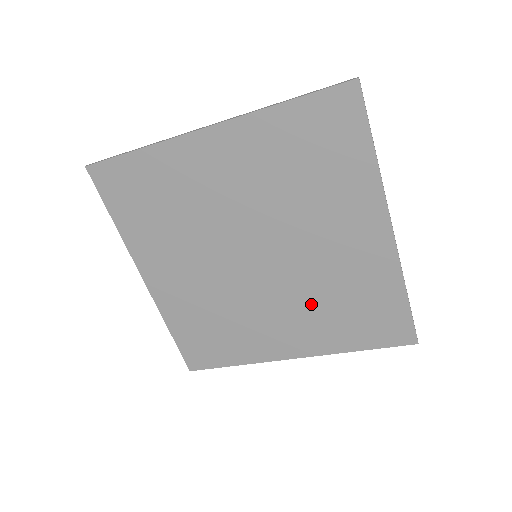
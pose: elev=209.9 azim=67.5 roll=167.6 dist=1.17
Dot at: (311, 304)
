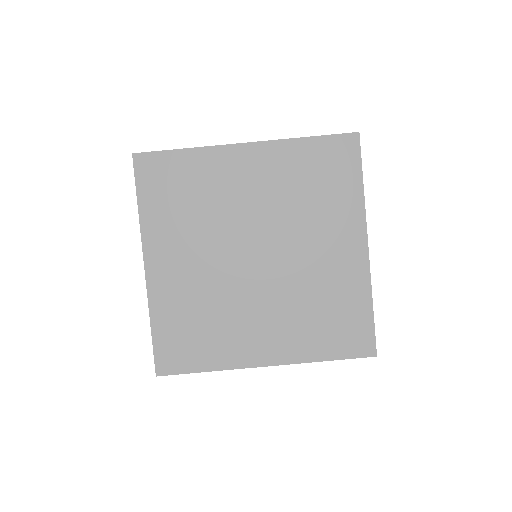
Dot at: (294, 307)
